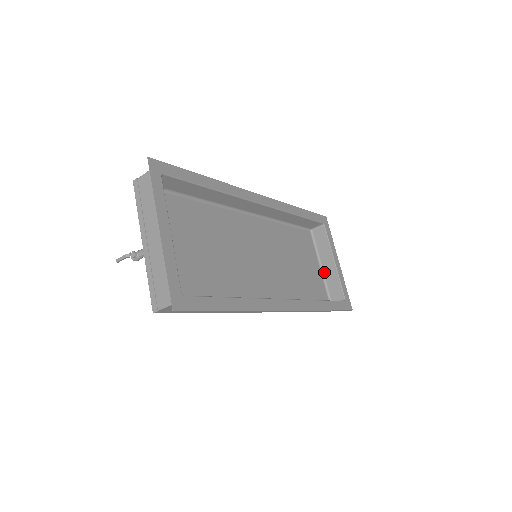
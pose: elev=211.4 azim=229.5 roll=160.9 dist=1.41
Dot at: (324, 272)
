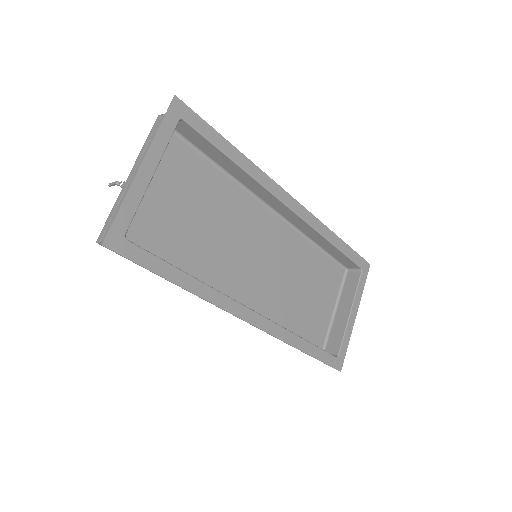
Dot at: (335, 317)
